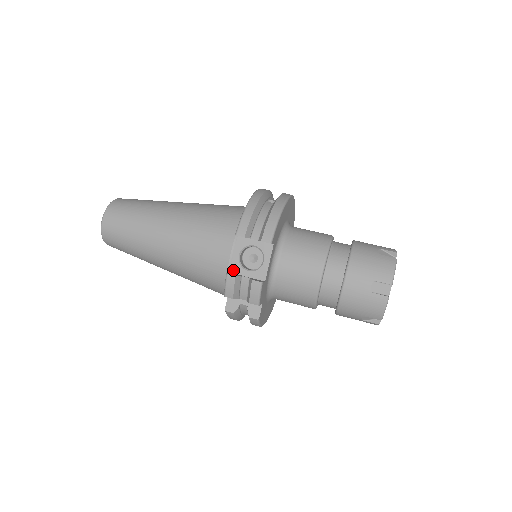
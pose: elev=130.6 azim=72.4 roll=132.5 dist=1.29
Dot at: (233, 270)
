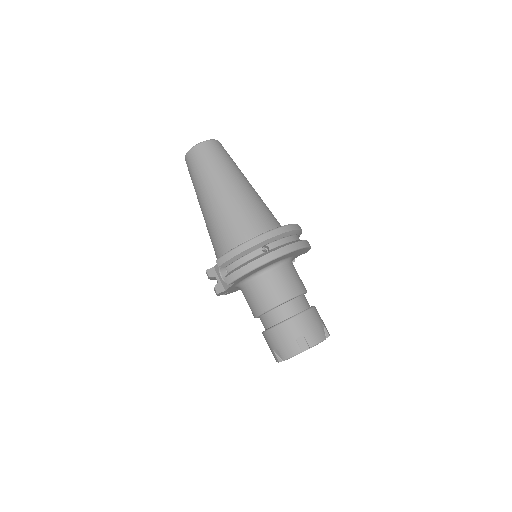
Dot at: (215, 268)
